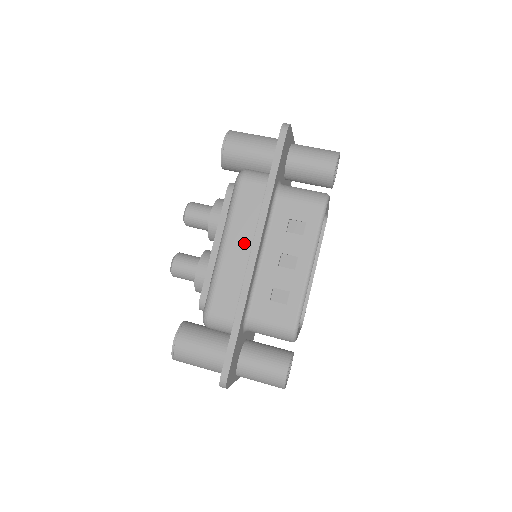
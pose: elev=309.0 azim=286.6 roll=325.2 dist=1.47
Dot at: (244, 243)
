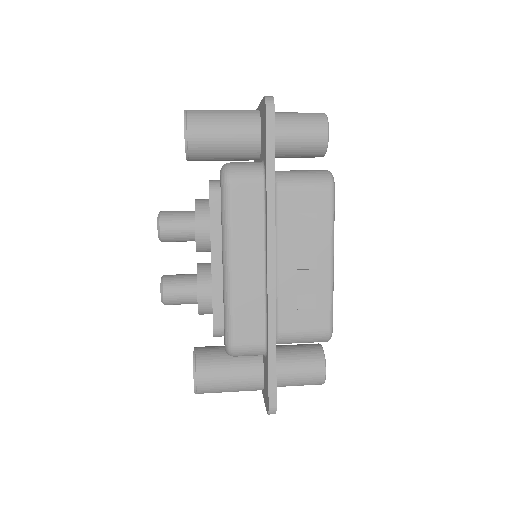
Dot at: (254, 256)
